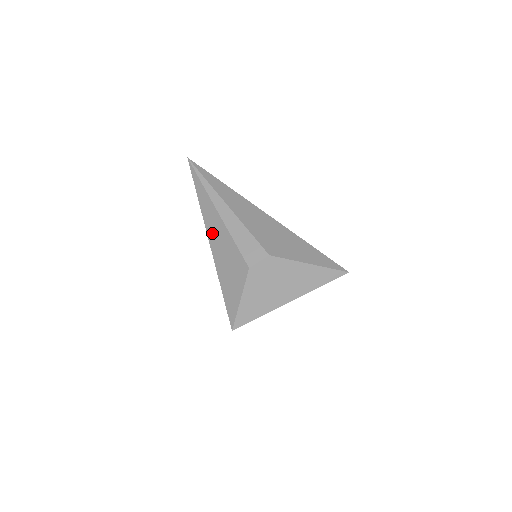
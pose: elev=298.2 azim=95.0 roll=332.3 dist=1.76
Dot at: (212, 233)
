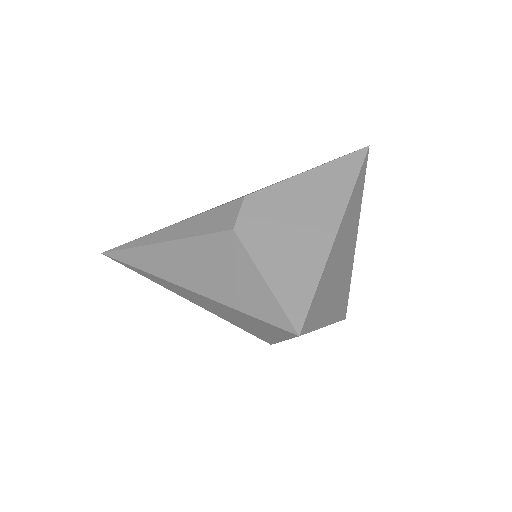
Dot at: (173, 272)
